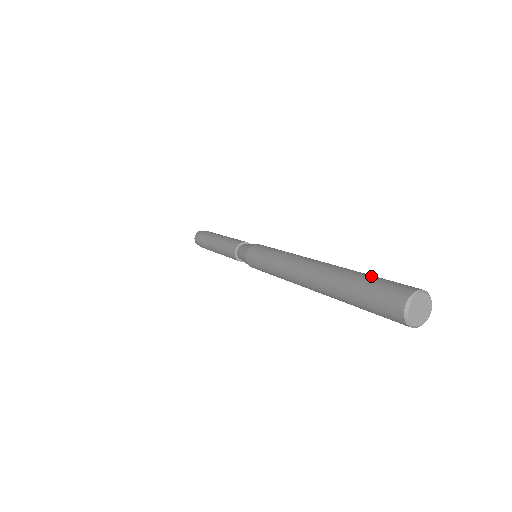
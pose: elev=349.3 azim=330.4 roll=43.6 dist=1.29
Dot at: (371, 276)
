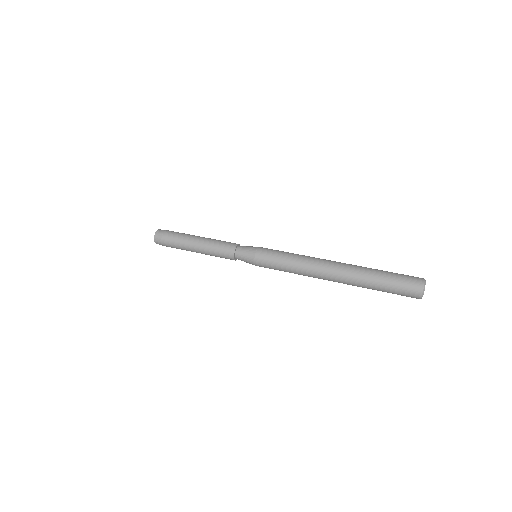
Dot at: occluded
